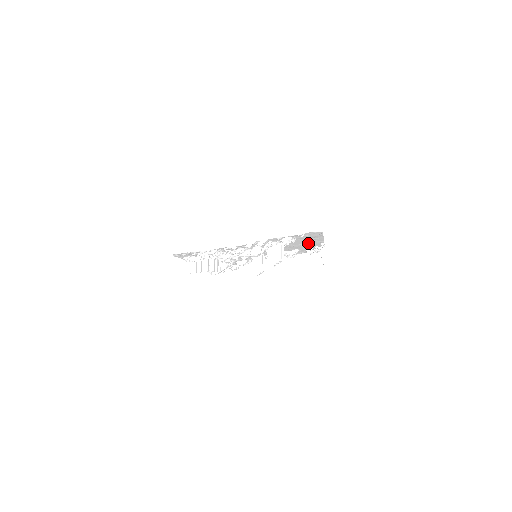
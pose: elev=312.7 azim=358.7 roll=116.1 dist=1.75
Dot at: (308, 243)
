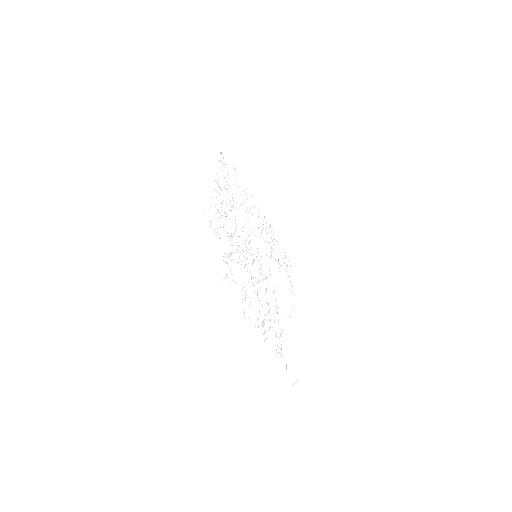
Dot at: occluded
